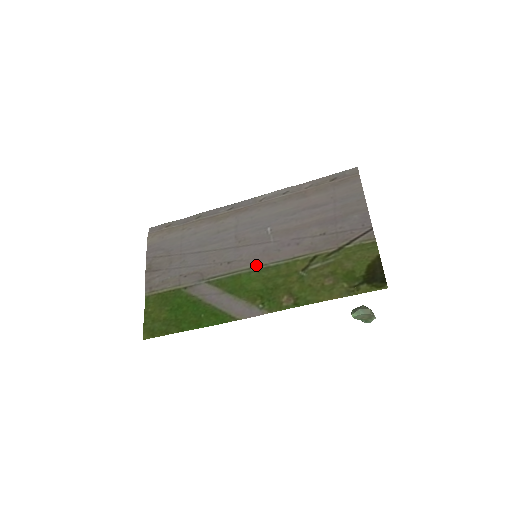
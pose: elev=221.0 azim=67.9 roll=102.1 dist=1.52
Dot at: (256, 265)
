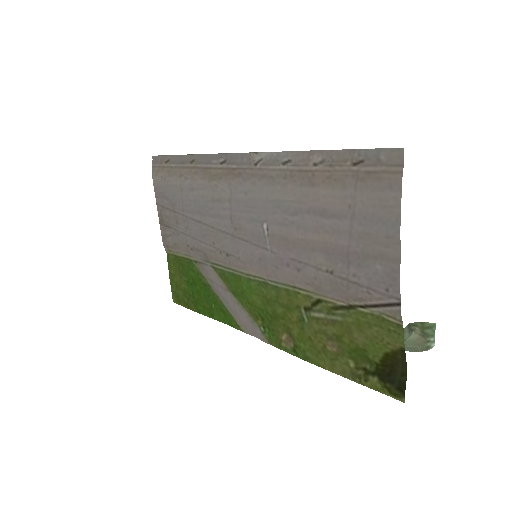
Dot at: (254, 274)
